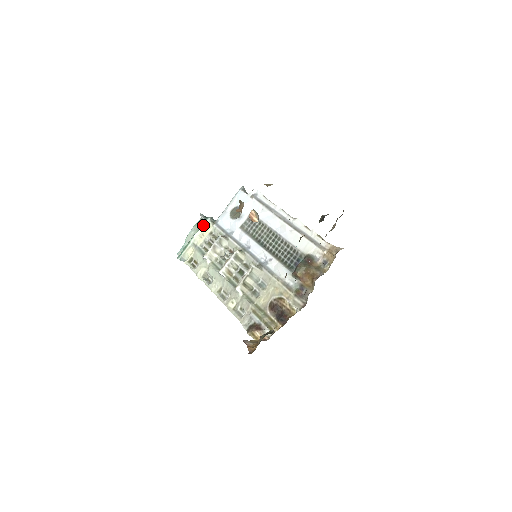
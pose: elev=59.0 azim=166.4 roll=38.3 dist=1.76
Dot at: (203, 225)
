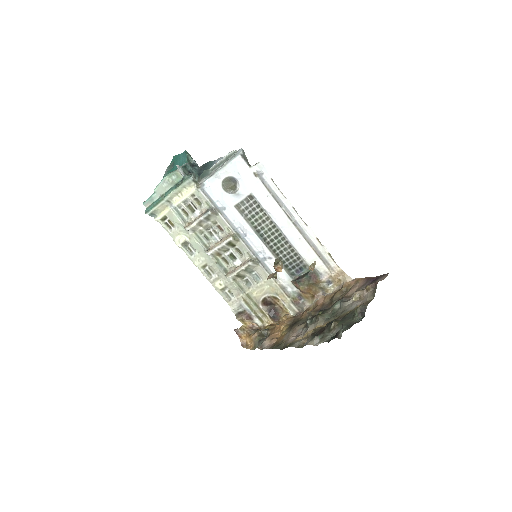
Dot at: (183, 184)
